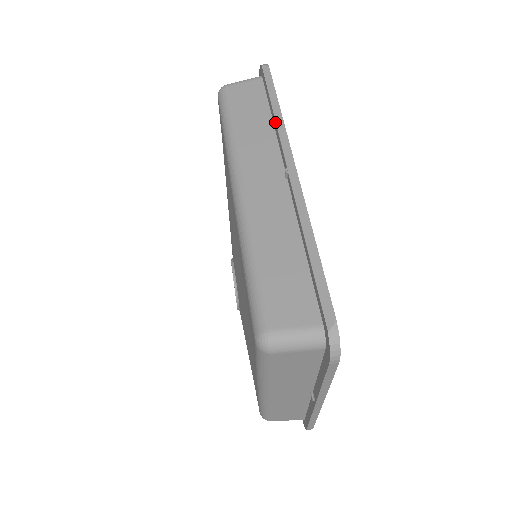
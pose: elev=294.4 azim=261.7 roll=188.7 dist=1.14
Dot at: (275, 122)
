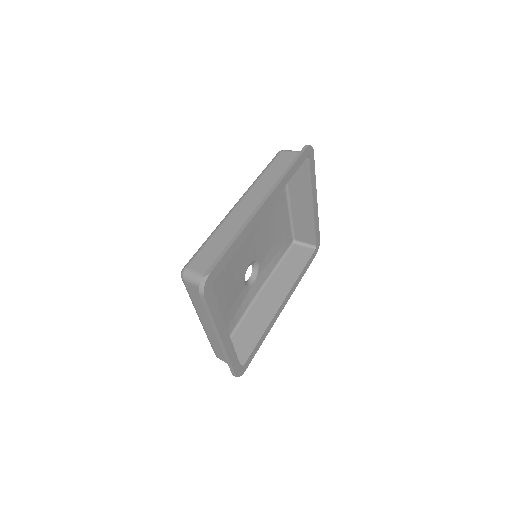
Dot at: (280, 177)
